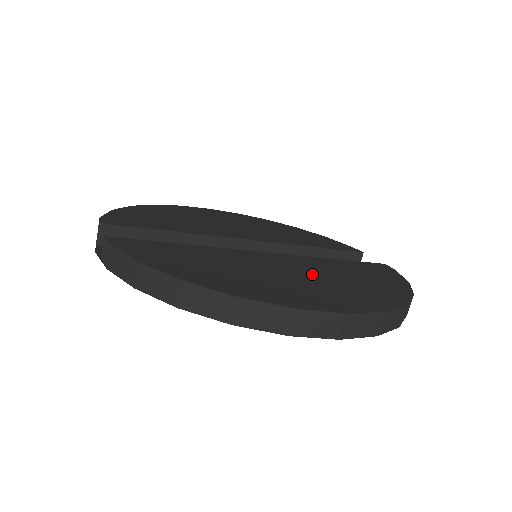
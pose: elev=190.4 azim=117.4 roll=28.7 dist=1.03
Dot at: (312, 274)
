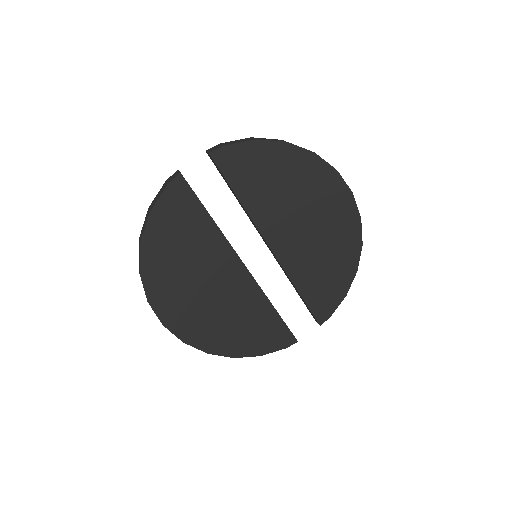
Dot at: occluded
